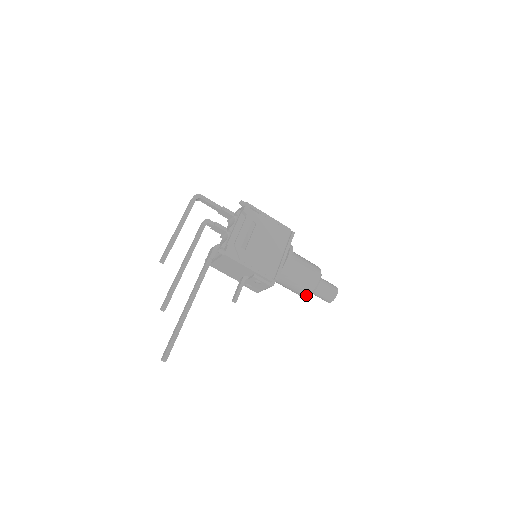
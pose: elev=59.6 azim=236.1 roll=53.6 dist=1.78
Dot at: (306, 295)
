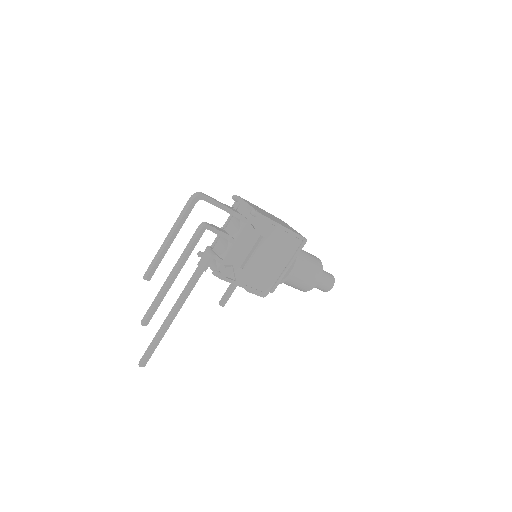
Dot at: occluded
